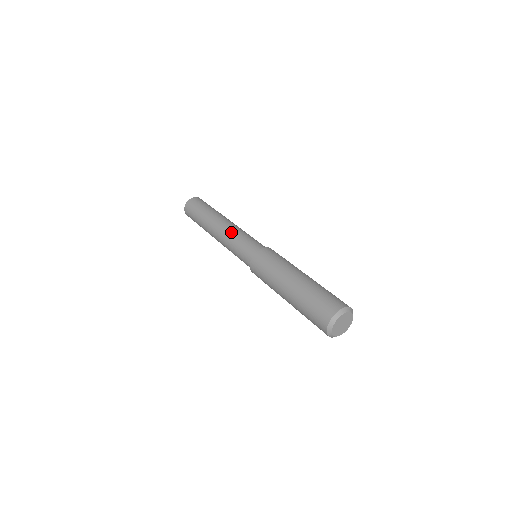
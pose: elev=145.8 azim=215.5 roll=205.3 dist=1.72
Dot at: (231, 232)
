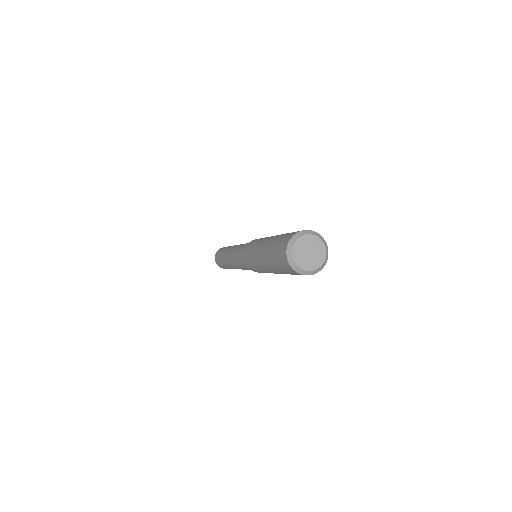
Dot at: occluded
